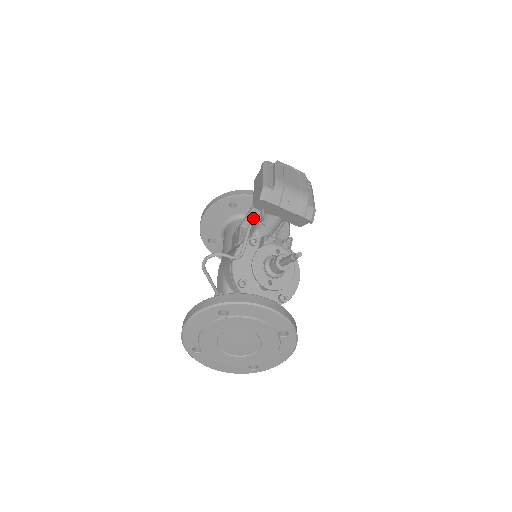
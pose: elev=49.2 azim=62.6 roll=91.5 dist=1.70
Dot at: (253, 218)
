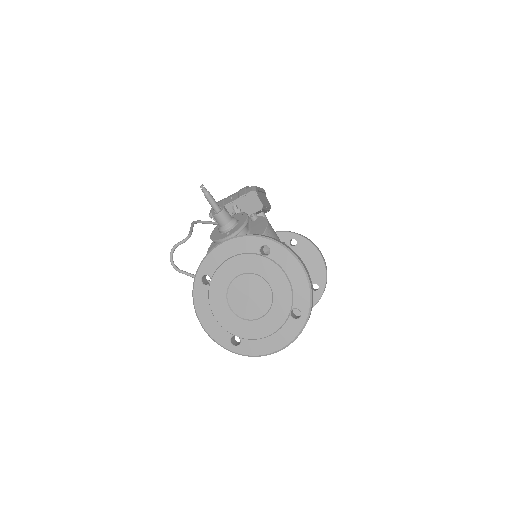
Dot at: occluded
